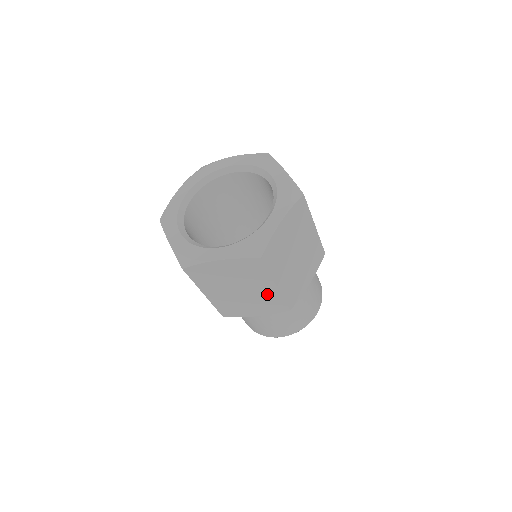
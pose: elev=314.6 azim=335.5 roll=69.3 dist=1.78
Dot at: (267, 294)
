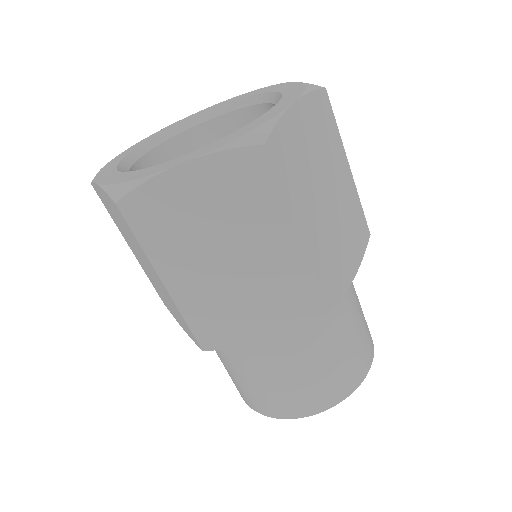
Dot at: occluded
